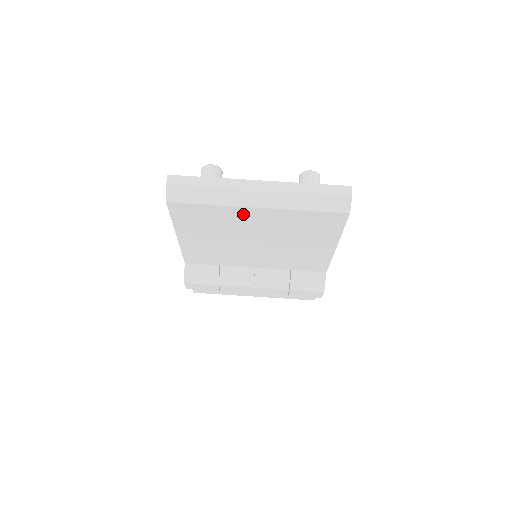
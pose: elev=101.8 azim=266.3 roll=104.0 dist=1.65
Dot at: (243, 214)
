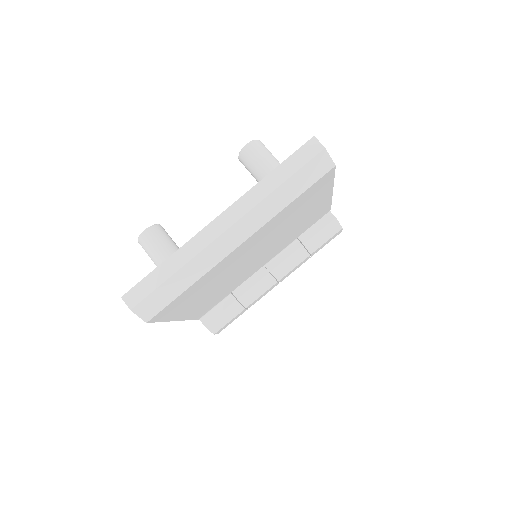
Dot at: (228, 260)
